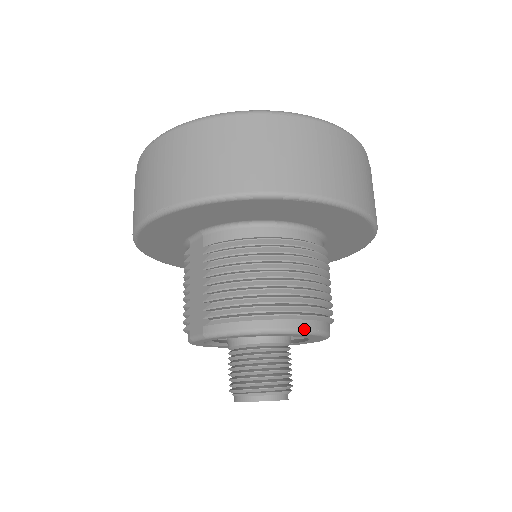
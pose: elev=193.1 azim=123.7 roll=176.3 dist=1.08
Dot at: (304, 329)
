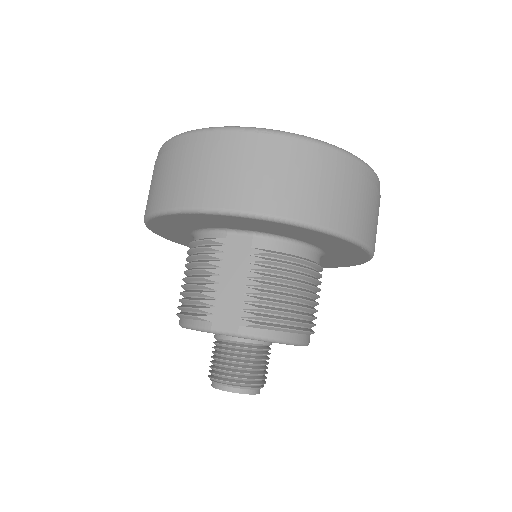
Dot at: occluded
